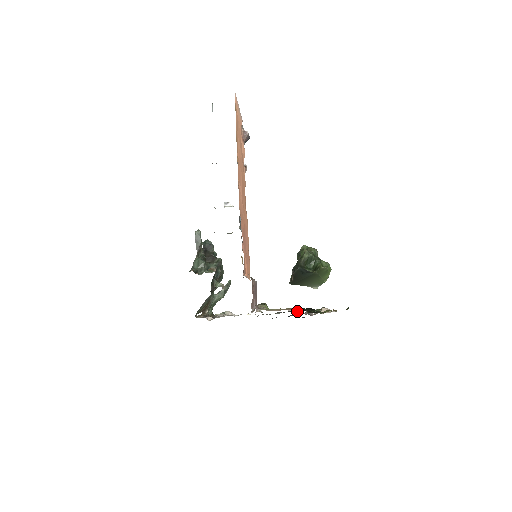
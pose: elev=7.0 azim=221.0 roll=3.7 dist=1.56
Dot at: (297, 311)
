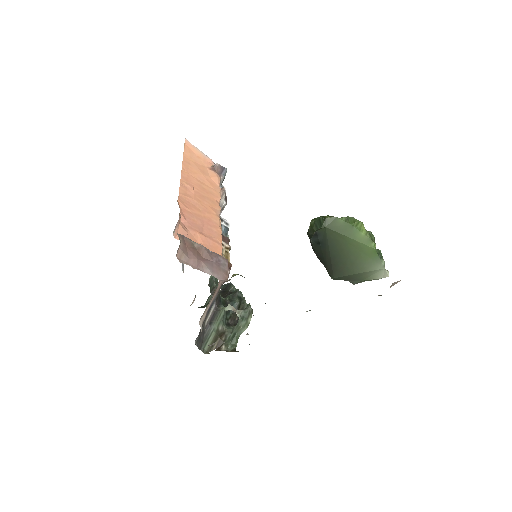
Dot at: occluded
